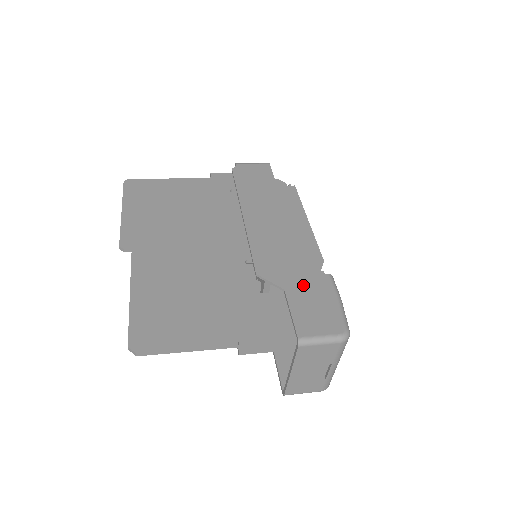
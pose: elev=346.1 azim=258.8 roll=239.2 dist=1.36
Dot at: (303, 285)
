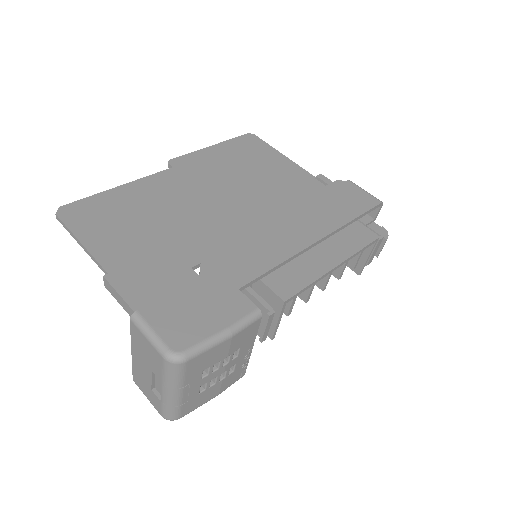
Dot at: (220, 290)
